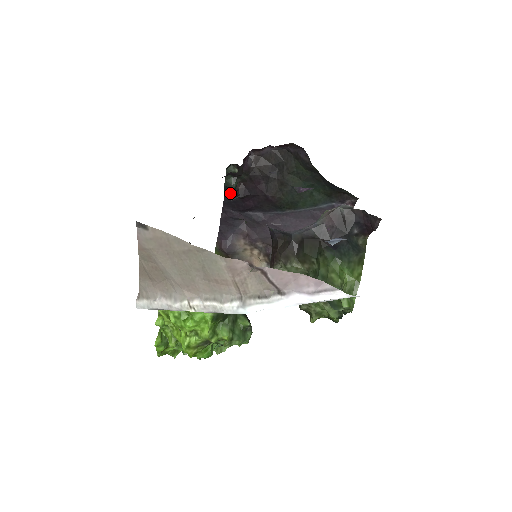
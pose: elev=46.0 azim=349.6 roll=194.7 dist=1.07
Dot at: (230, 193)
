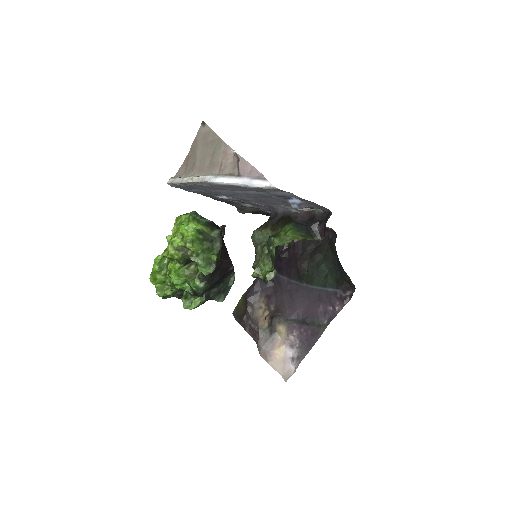
Dot at: (276, 253)
